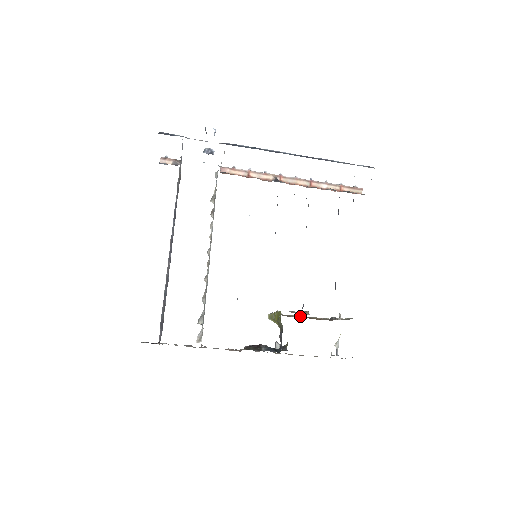
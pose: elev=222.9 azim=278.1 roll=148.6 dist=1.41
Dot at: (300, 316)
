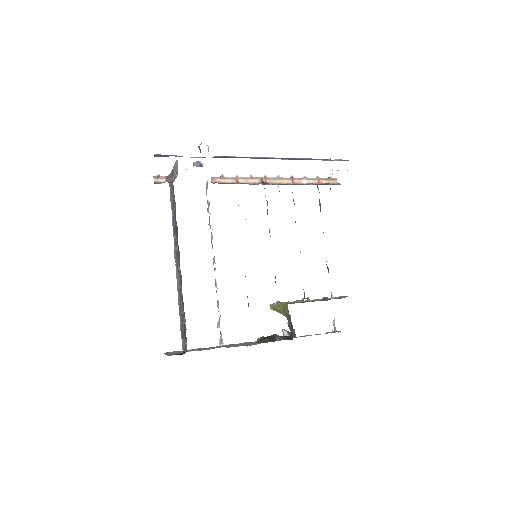
Dot at: occluded
